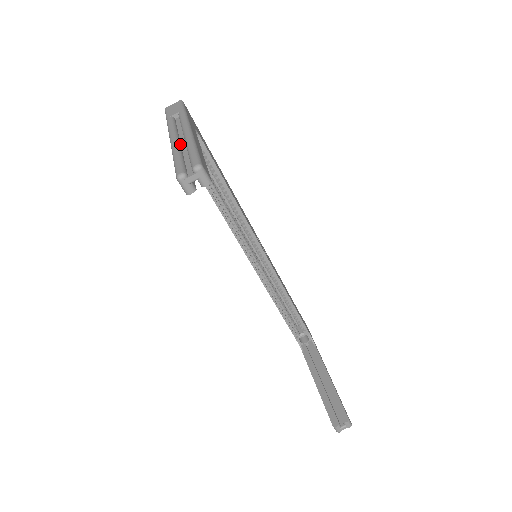
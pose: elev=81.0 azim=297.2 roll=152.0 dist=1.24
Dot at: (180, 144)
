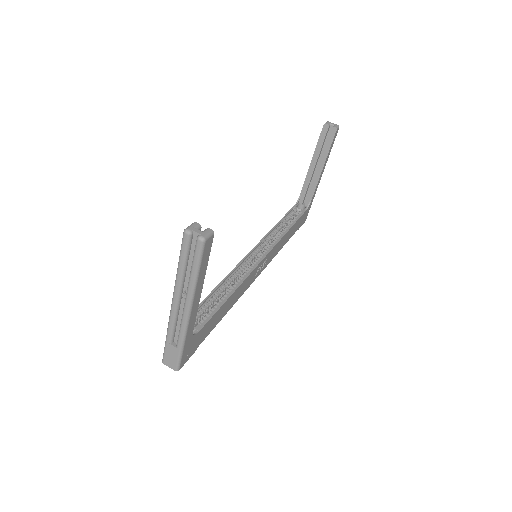
Dot at: (318, 162)
